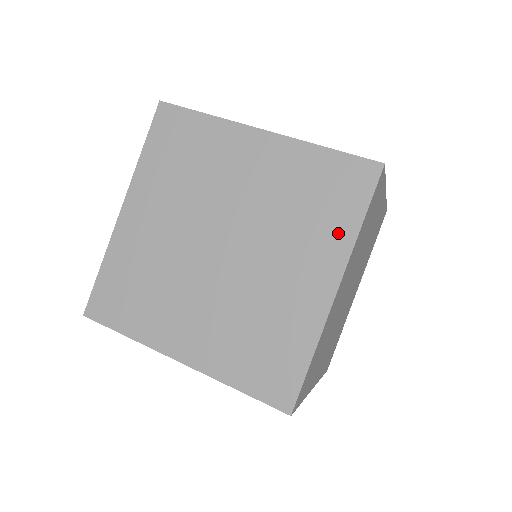
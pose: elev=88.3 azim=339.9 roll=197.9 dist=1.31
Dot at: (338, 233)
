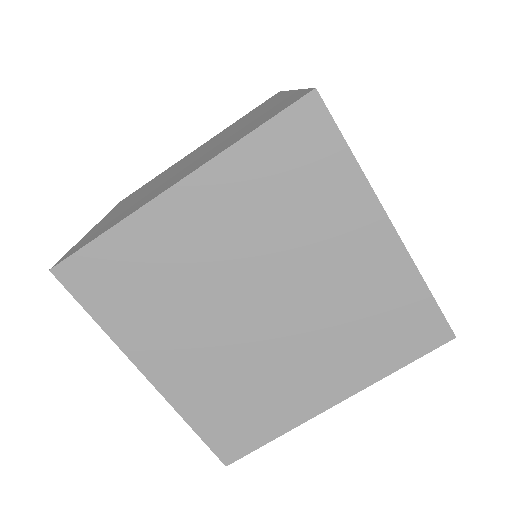
Dot at: (375, 364)
